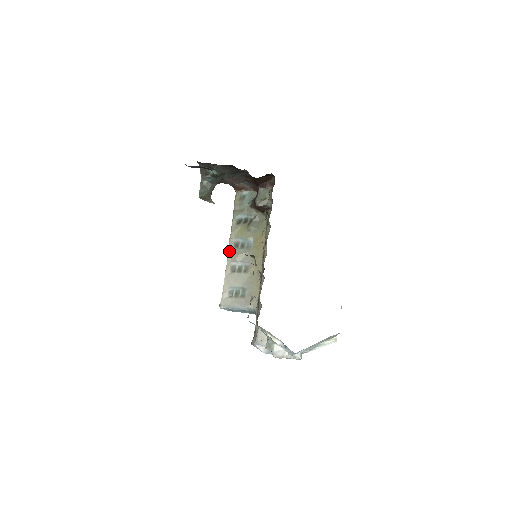
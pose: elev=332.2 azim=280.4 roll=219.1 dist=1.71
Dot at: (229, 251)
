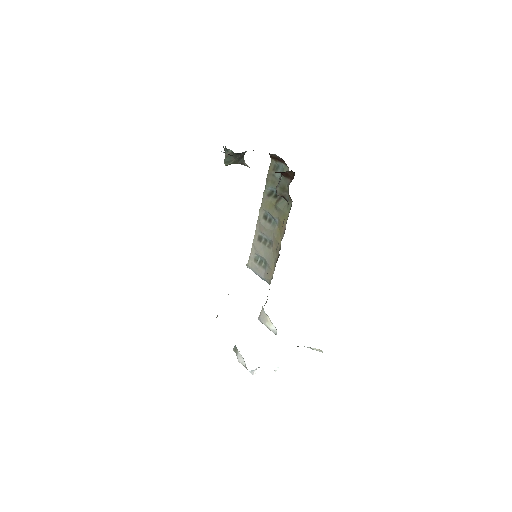
Dot at: (258, 220)
